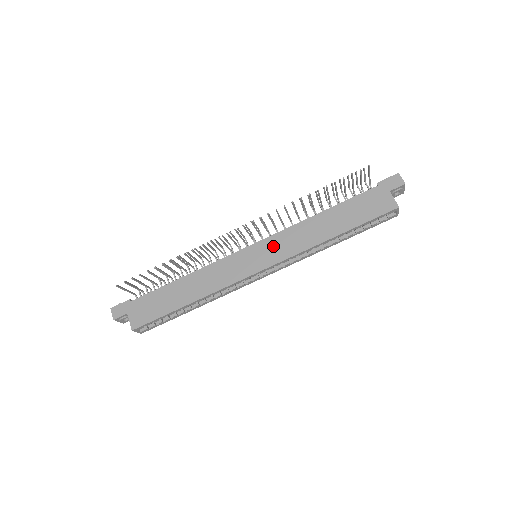
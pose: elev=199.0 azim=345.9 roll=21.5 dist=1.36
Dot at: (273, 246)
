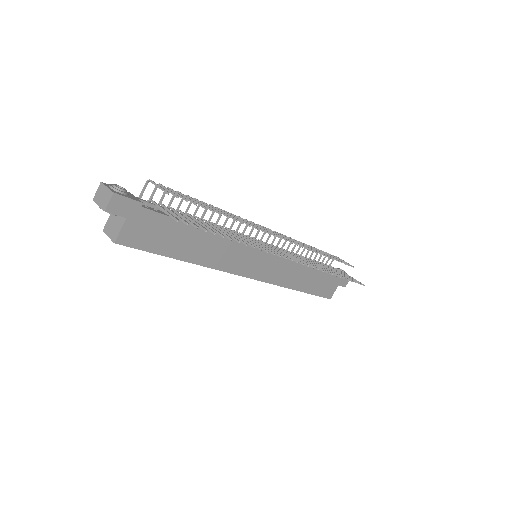
Dot at: (274, 266)
